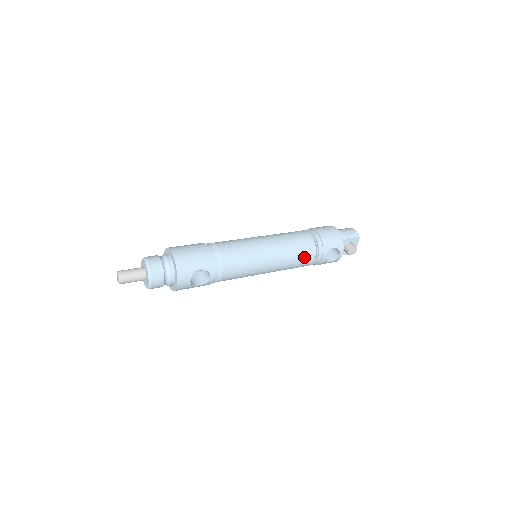
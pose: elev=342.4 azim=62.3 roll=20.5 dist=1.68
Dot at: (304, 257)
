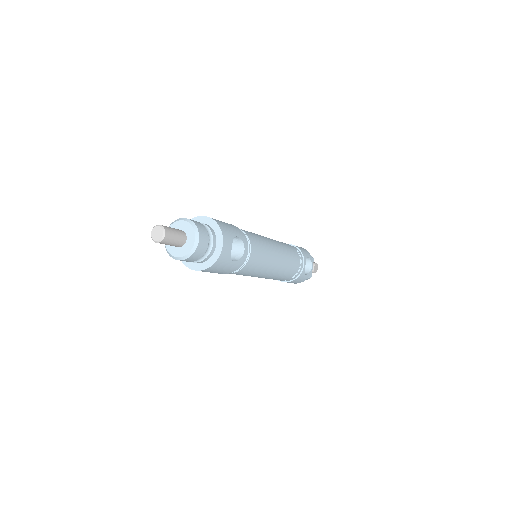
Dot at: (294, 259)
